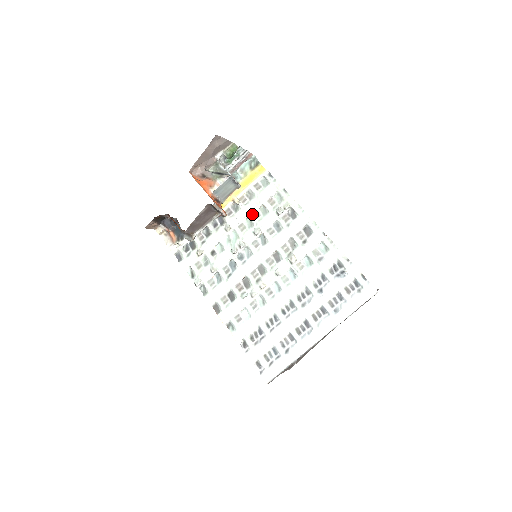
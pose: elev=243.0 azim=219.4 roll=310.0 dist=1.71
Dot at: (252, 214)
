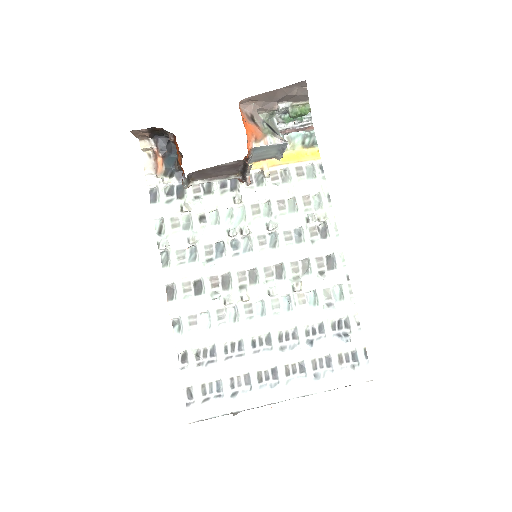
Dot at: (276, 201)
